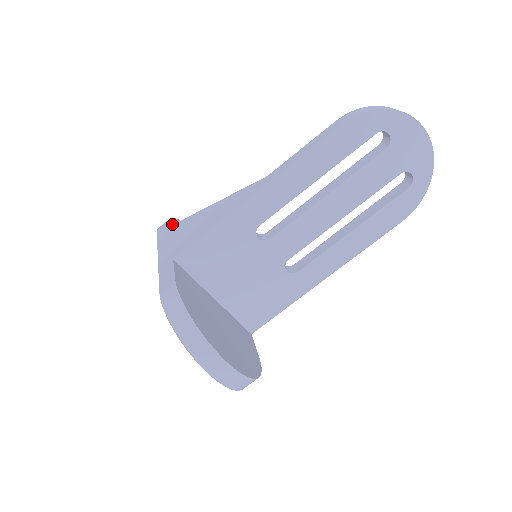
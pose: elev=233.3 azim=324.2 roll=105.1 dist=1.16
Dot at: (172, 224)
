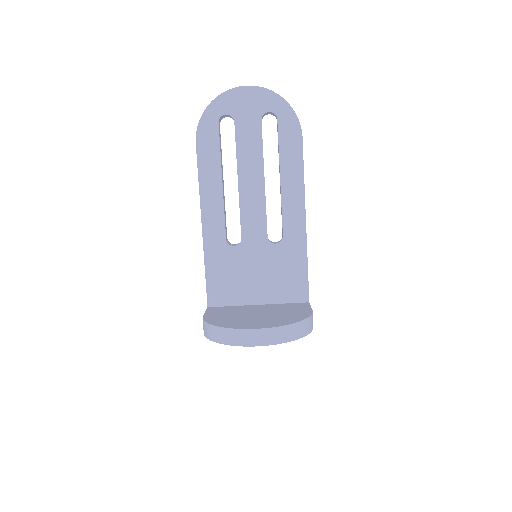
Dot at: occluded
